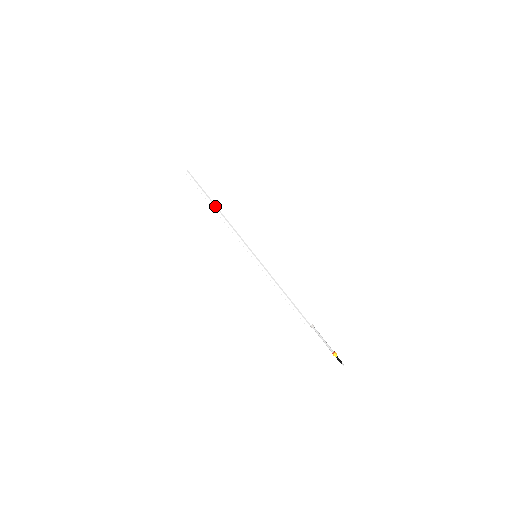
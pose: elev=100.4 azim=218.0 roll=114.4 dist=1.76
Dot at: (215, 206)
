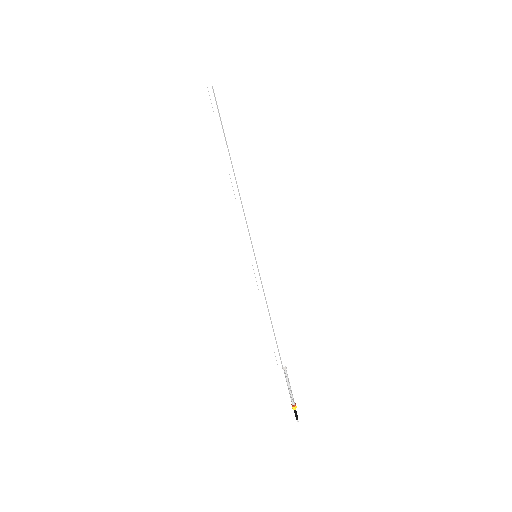
Dot at: (231, 162)
